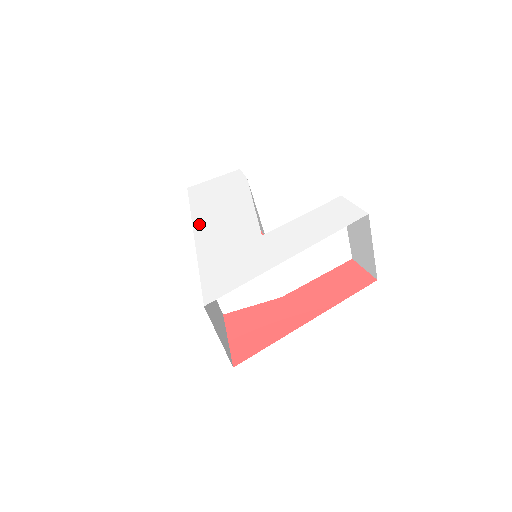
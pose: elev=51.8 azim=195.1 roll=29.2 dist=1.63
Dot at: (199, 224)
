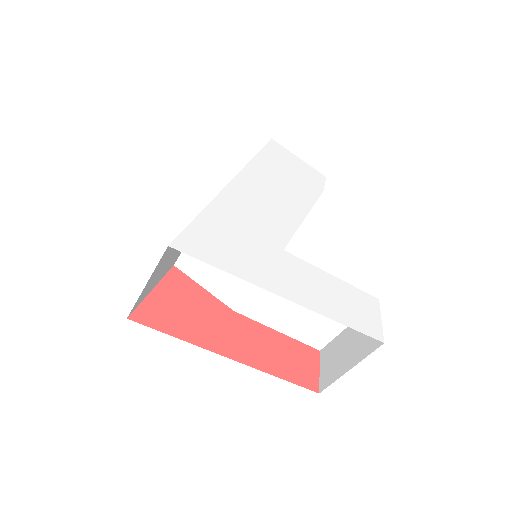
Dot at: (247, 176)
